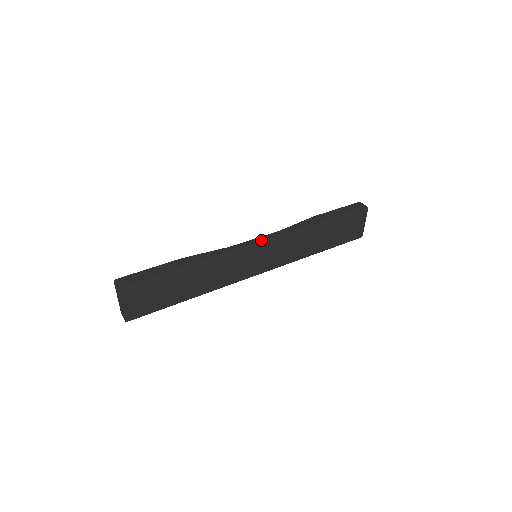
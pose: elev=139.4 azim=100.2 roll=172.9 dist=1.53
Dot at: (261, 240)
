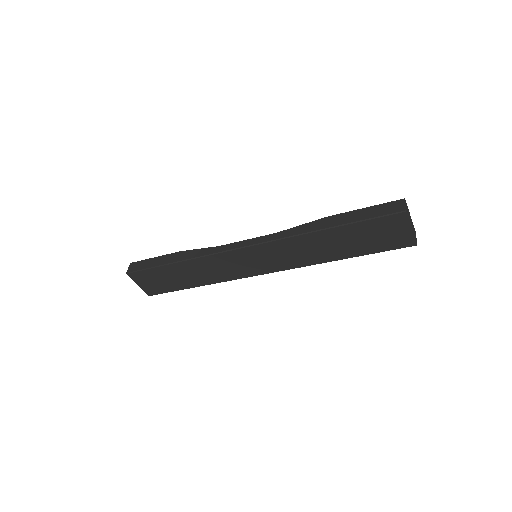
Dot at: (249, 243)
